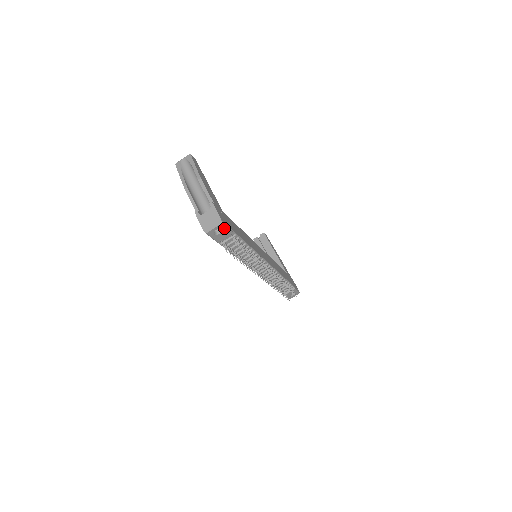
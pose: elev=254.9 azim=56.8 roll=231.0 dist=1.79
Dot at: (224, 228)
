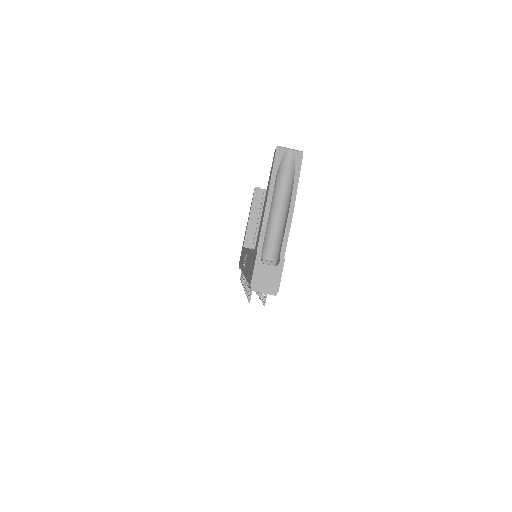
Dot at: occluded
